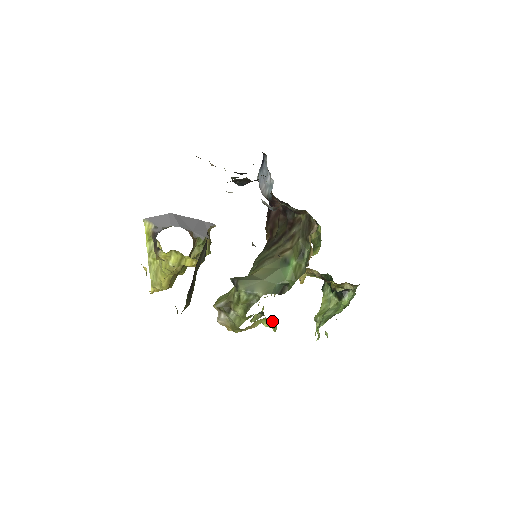
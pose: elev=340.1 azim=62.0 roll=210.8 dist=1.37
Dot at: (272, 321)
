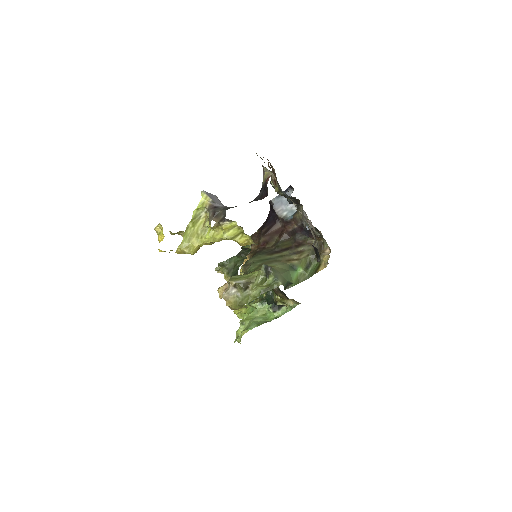
Dot at: (250, 309)
